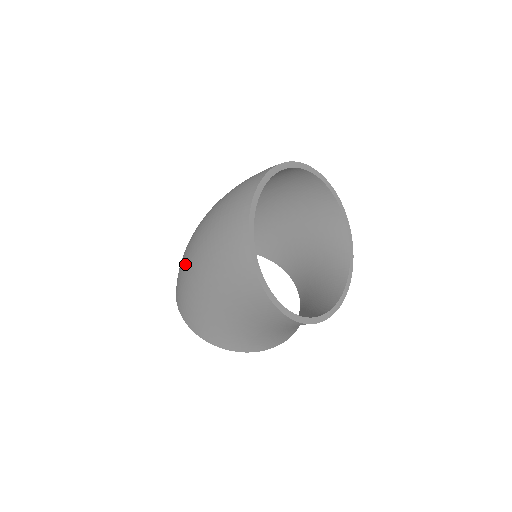
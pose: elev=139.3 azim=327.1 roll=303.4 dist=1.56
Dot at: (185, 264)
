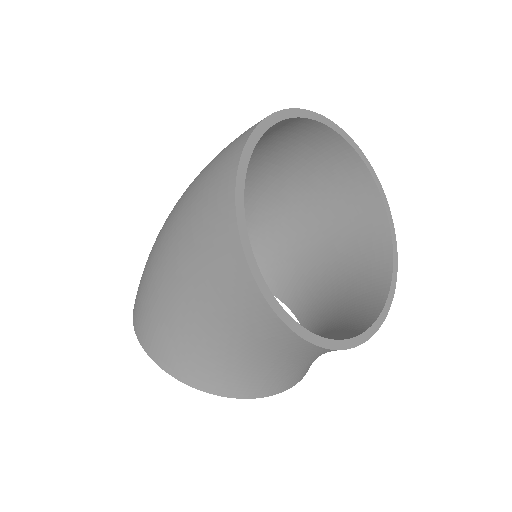
Dot at: (156, 238)
